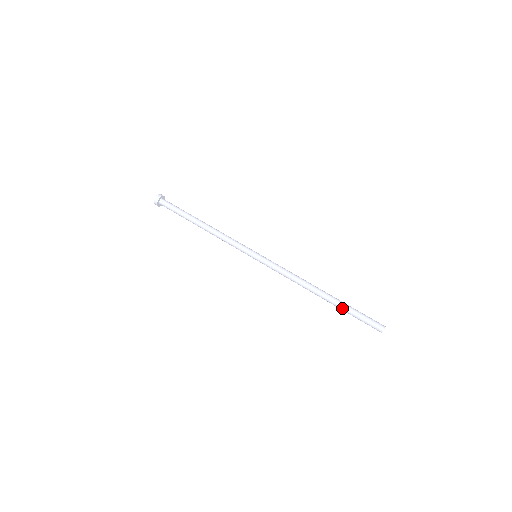
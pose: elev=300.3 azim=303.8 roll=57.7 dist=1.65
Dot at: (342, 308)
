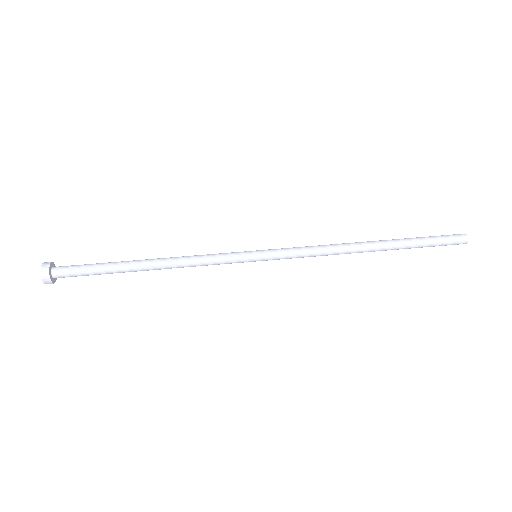
Dot at: (407, 242)
